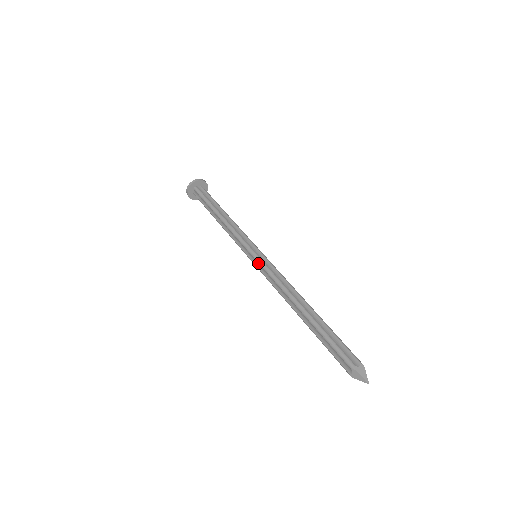
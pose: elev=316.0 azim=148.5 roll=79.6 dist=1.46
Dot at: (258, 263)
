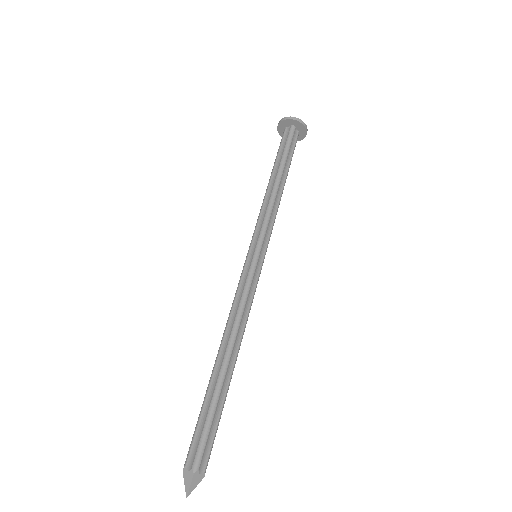
Dot at: (244, 269)
